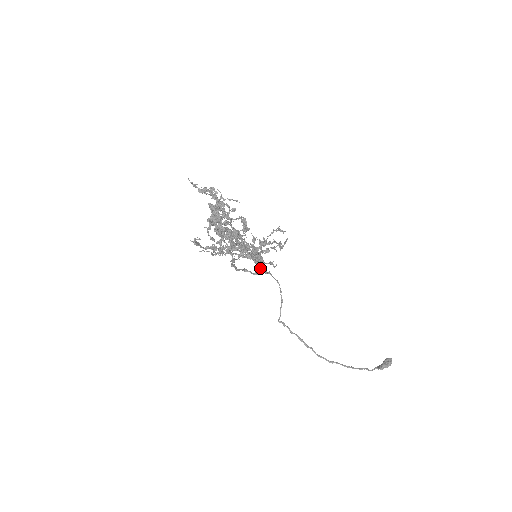
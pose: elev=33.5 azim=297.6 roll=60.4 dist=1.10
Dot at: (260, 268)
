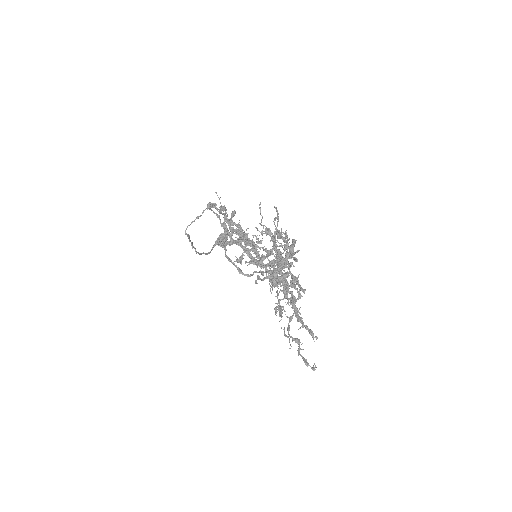
Dot at: (235, 241)
